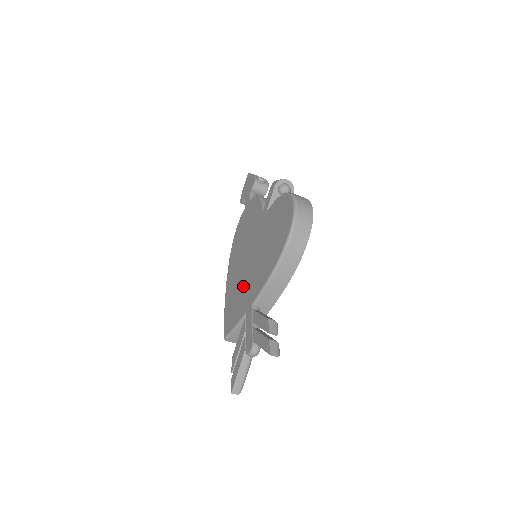
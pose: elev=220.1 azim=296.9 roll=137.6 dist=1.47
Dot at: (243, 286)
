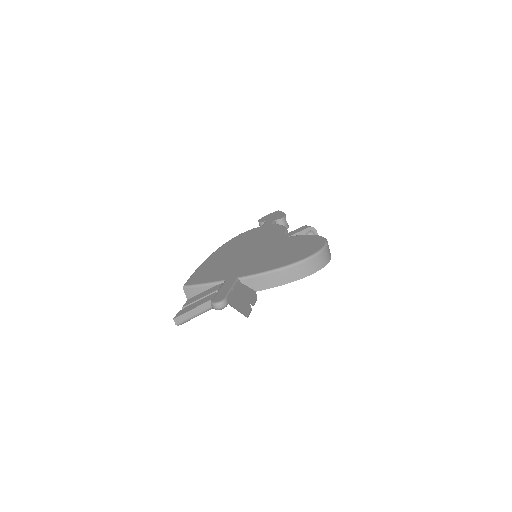
Dot at: (233, 265)
